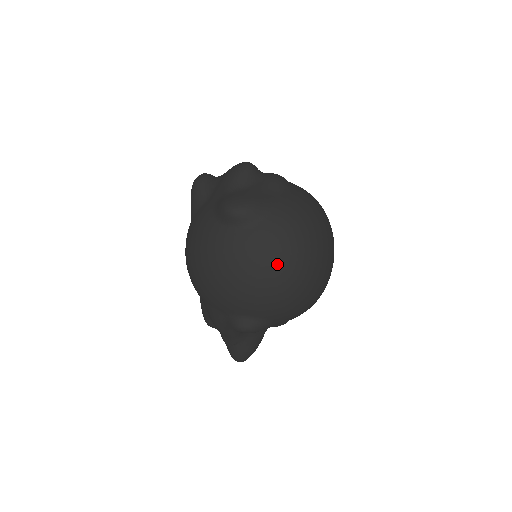
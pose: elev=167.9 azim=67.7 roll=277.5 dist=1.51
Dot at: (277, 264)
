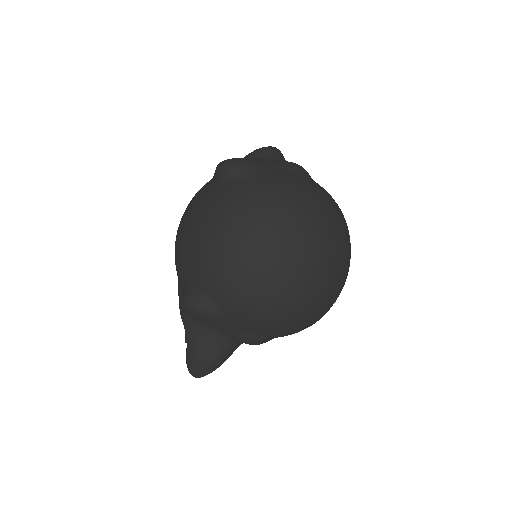
Dot at: (236, 222)
